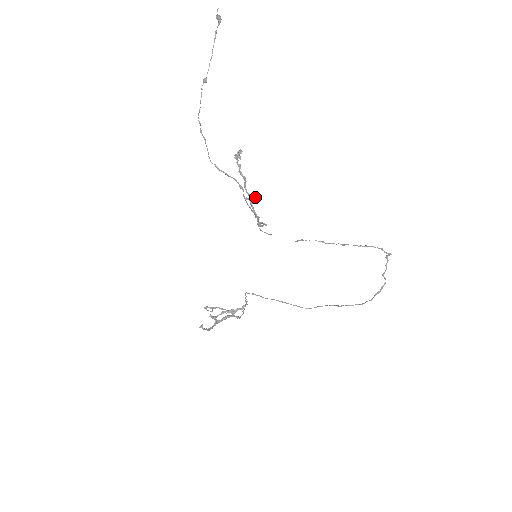
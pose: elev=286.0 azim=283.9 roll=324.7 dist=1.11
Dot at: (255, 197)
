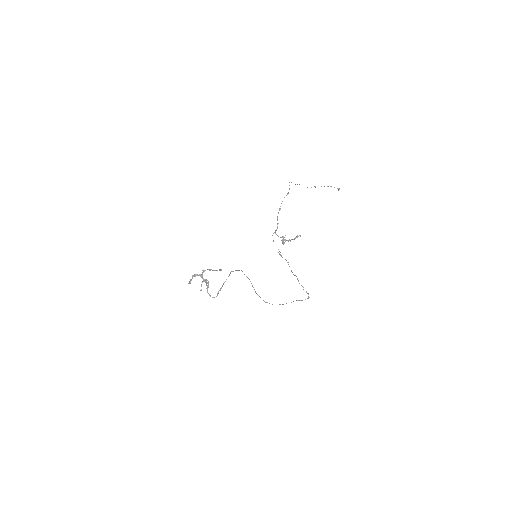
Dot at: occluded
